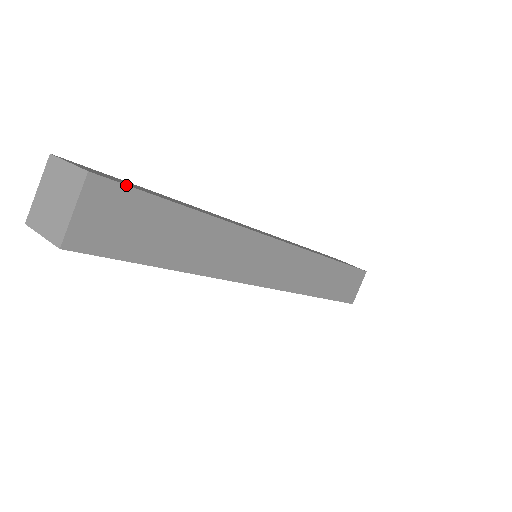
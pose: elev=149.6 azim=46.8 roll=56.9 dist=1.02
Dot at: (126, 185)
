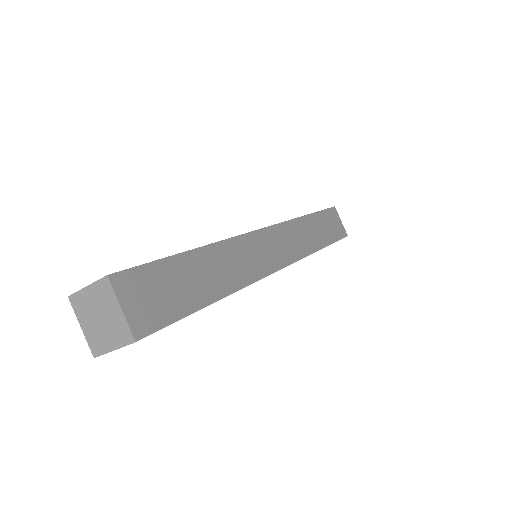
Dot at: occluded
